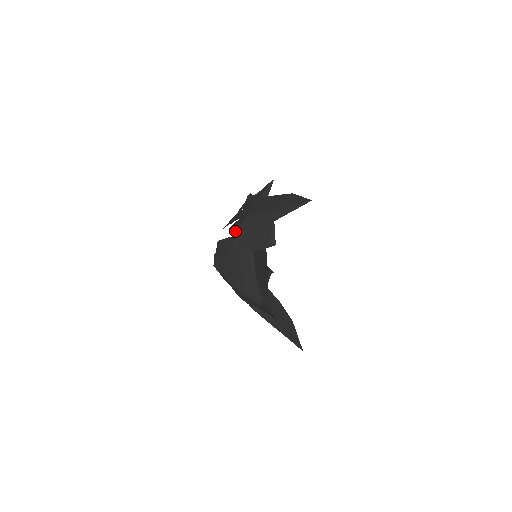
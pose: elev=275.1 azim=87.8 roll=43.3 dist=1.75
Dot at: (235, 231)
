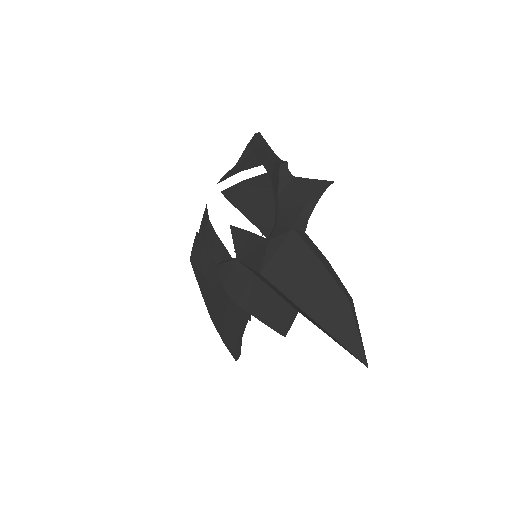
Dot at: (236, 260)
